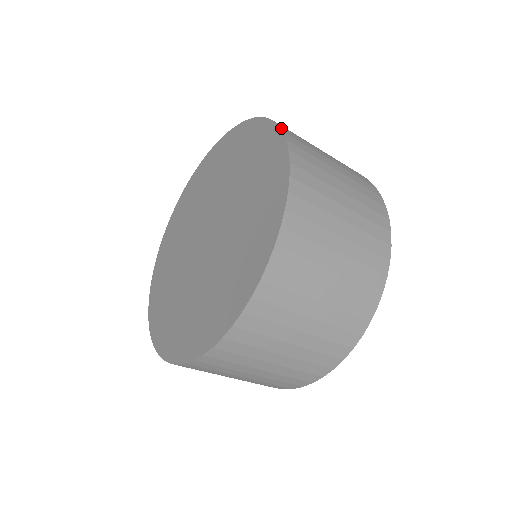
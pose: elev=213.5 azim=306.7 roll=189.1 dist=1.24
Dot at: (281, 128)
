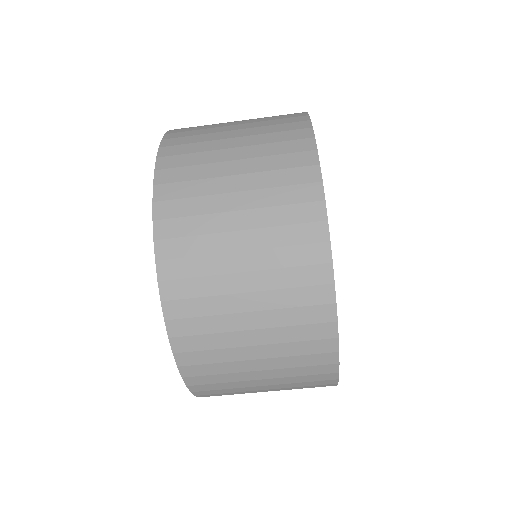
Dot at: occluded
